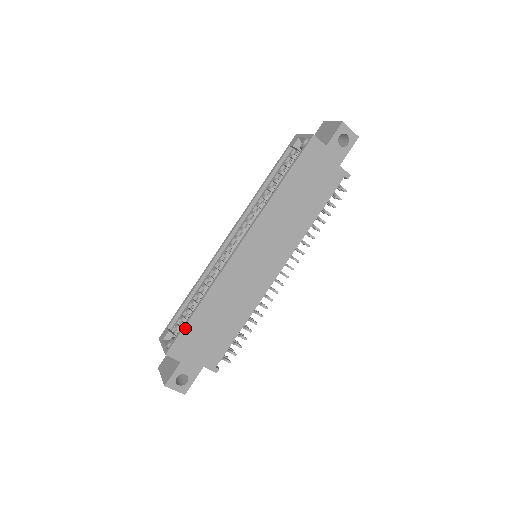
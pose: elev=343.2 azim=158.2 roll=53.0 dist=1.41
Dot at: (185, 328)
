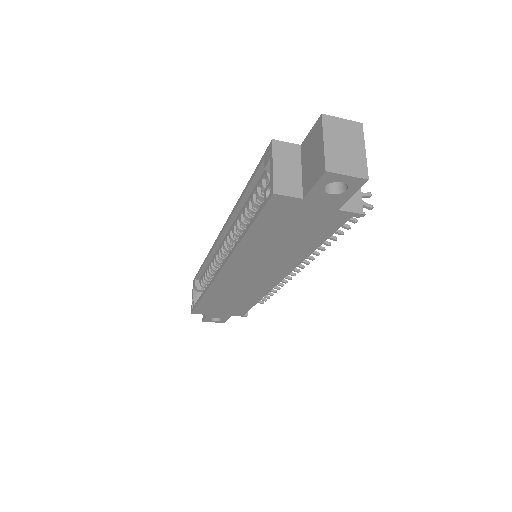
Dot at: (198, 305)
